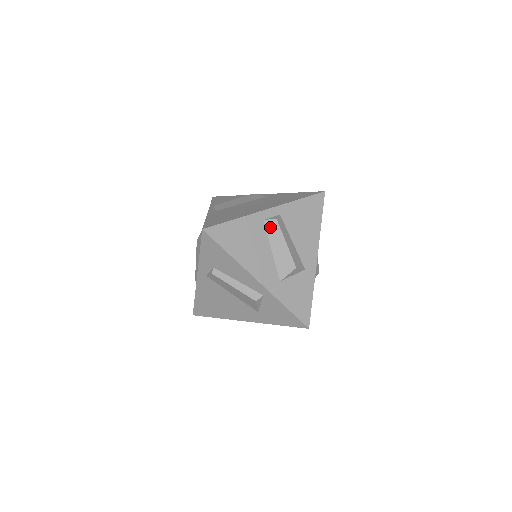
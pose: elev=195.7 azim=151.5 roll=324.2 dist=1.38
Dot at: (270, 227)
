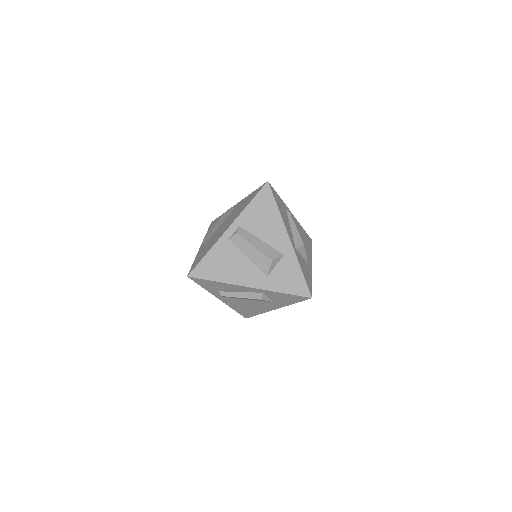
Dot at: (236, 242)
